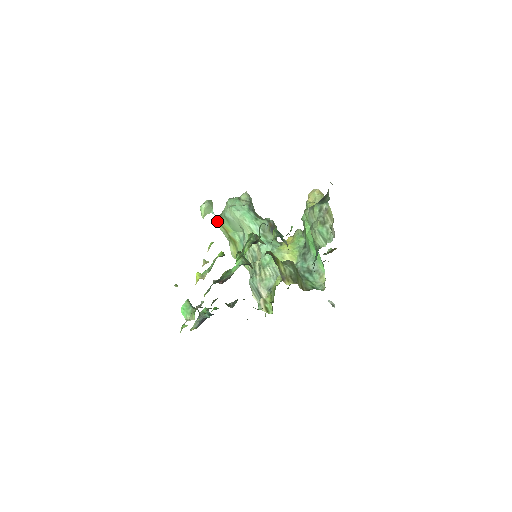
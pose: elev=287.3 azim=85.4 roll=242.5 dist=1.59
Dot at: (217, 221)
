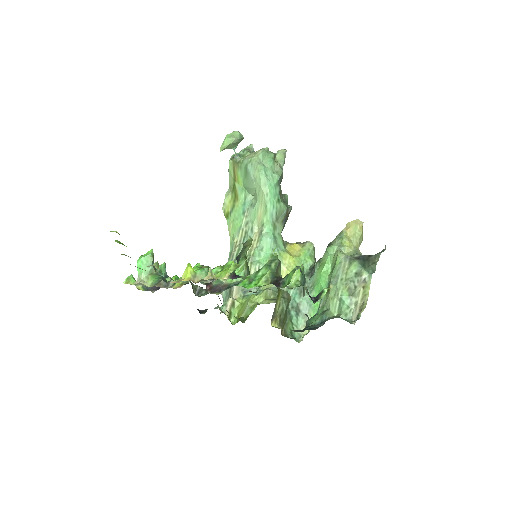
Dot at: (232, 159)
